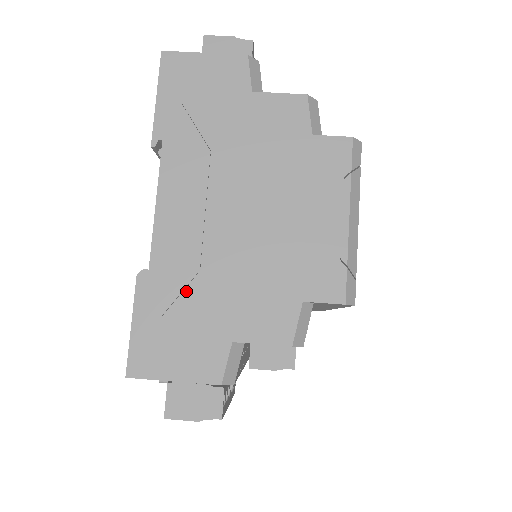
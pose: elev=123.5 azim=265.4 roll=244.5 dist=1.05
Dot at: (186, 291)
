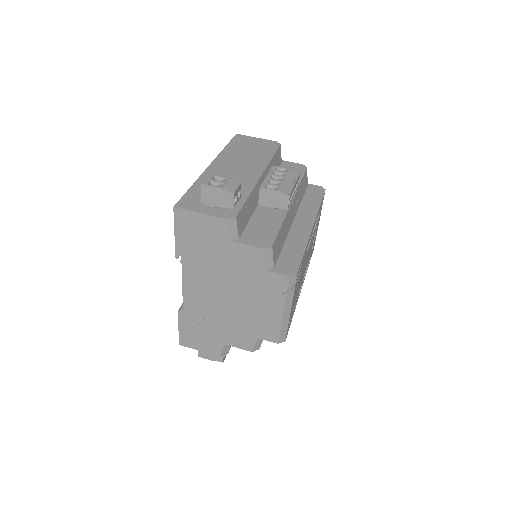
Dot at: (202, 322)
